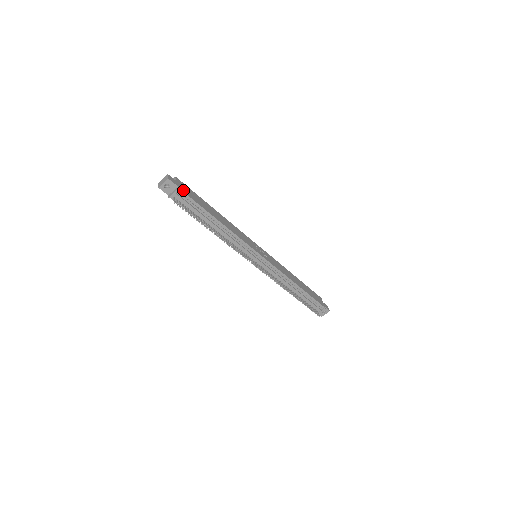
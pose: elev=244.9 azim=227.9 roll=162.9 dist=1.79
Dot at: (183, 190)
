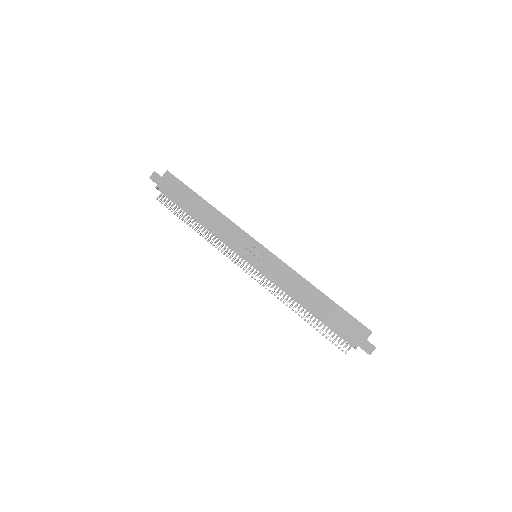
Dot at: (163, 187)
